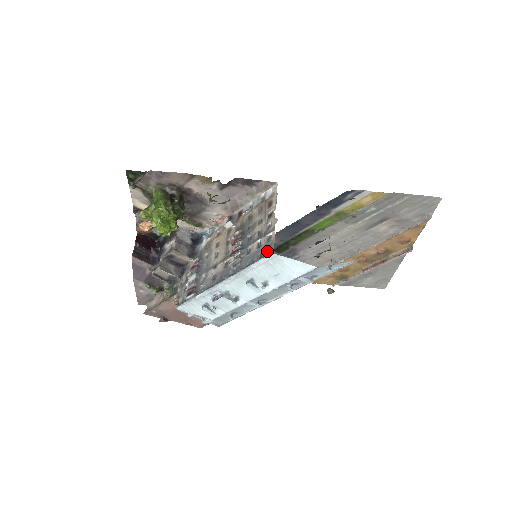
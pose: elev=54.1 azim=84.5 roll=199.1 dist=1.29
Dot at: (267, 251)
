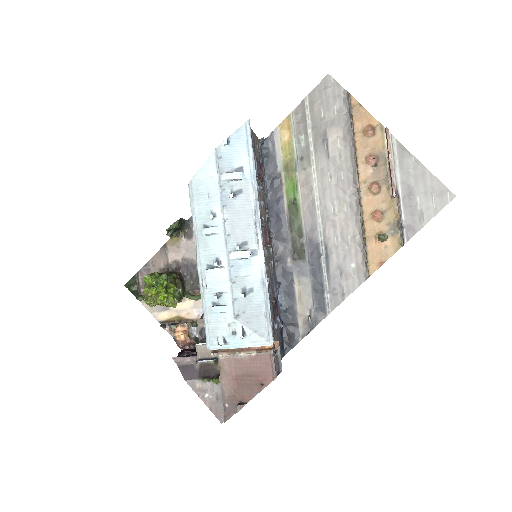
Dot at: occluded
